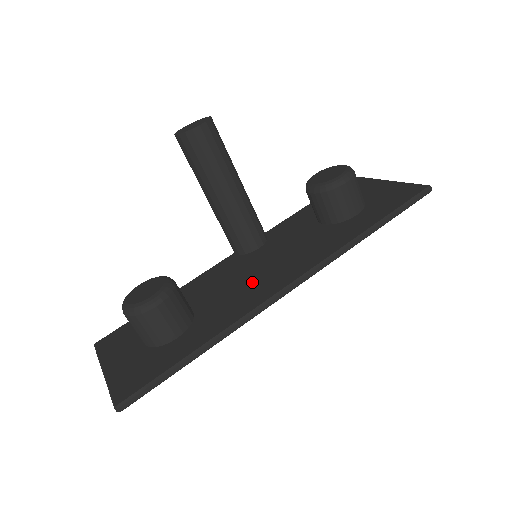
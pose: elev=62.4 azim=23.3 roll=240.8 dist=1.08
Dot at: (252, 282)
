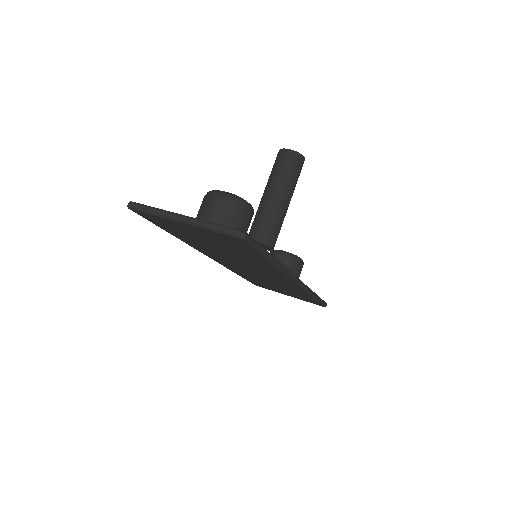
Dot at: occluded
